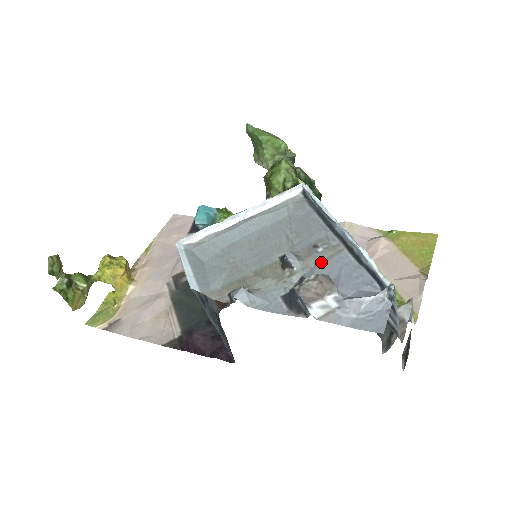
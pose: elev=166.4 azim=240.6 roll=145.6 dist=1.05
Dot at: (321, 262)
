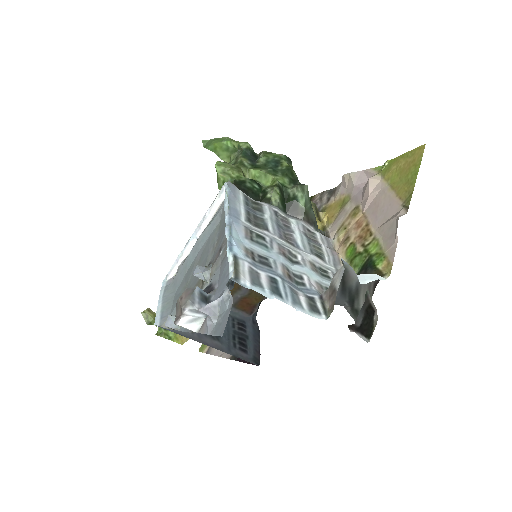
Dot at: (219, 266)
